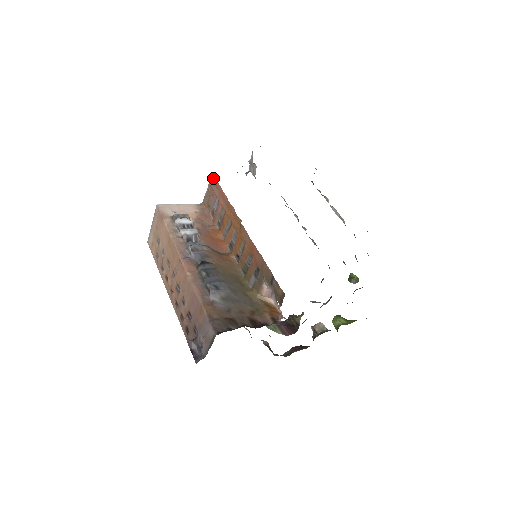
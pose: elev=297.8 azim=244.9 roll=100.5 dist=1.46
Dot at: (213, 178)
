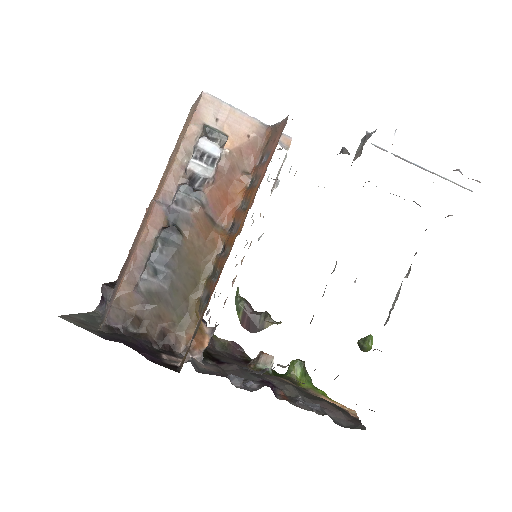
Dot at: (284, 125)
